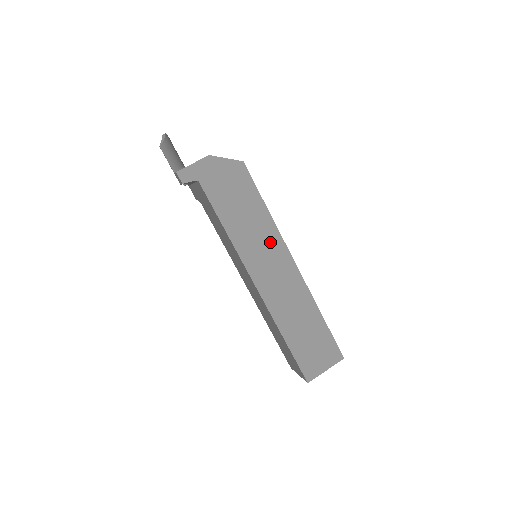
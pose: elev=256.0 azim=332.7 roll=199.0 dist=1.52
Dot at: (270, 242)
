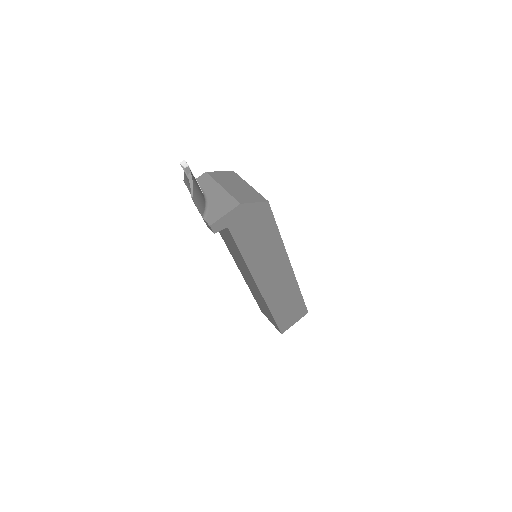
Dot at: (276, 257)
